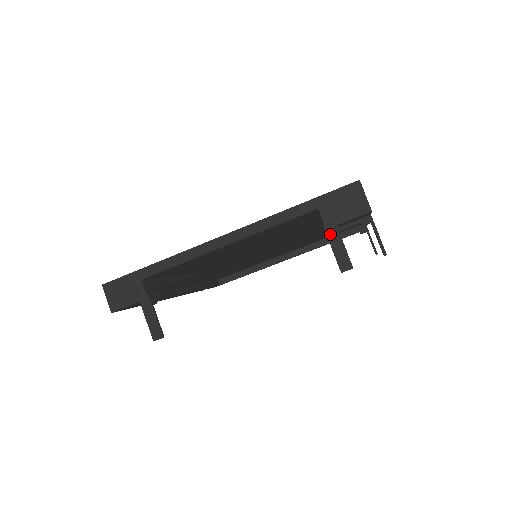
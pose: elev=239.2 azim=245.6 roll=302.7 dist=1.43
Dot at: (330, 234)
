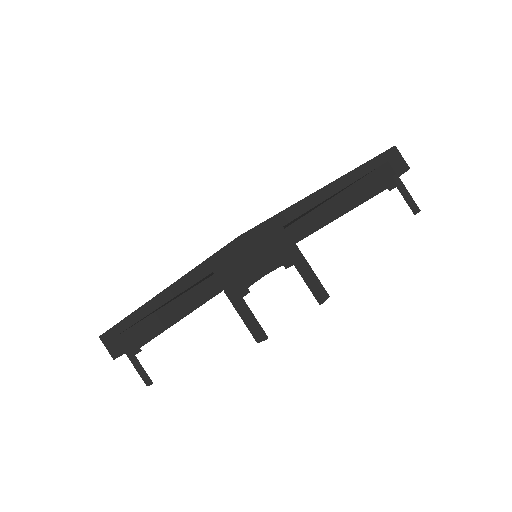
Dot at: (233, 301)
